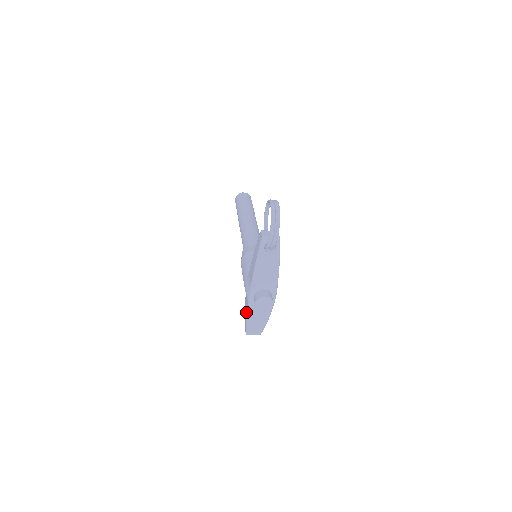
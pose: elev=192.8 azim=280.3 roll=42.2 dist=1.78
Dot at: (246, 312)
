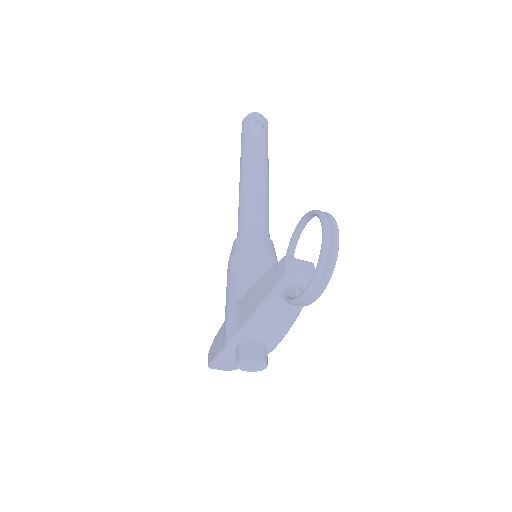
Dot at: (217, 352)
